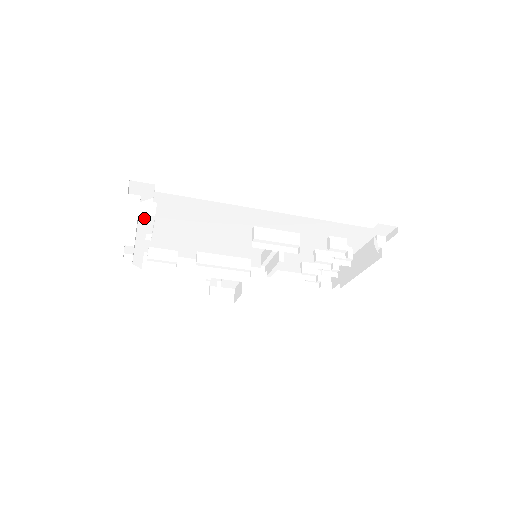
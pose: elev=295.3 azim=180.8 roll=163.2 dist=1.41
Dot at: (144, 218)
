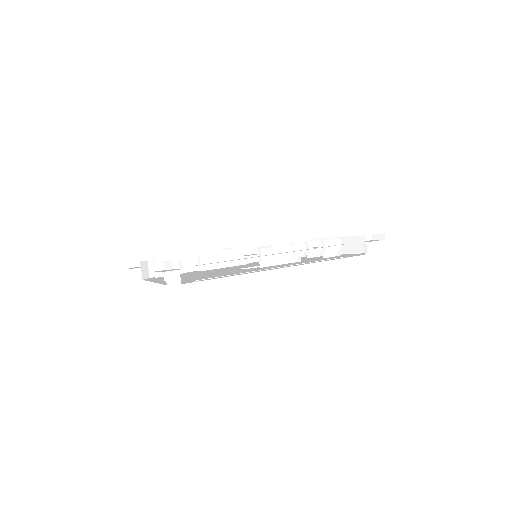
Dot at: occluded
